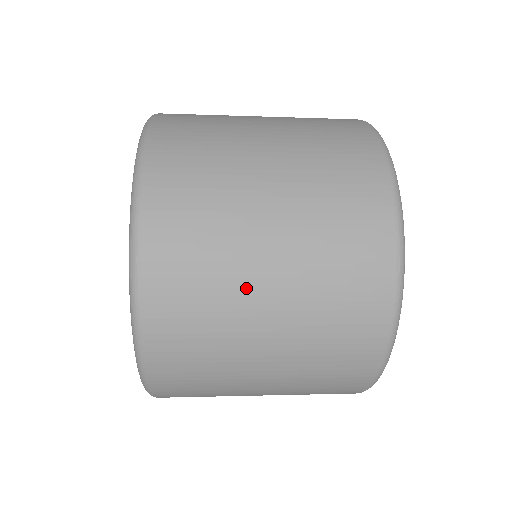
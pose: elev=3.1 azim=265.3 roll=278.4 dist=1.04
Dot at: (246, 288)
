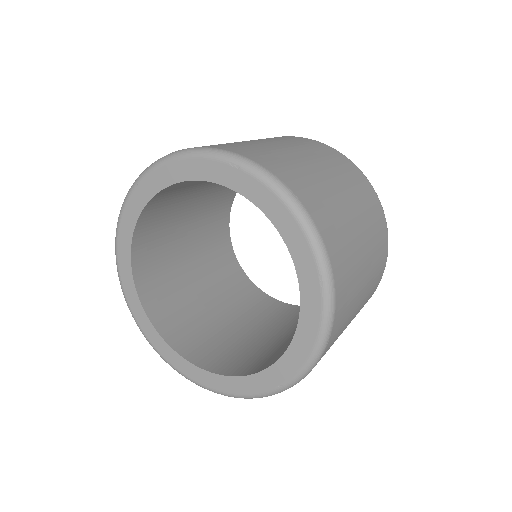
Dot at: (349, 322)
